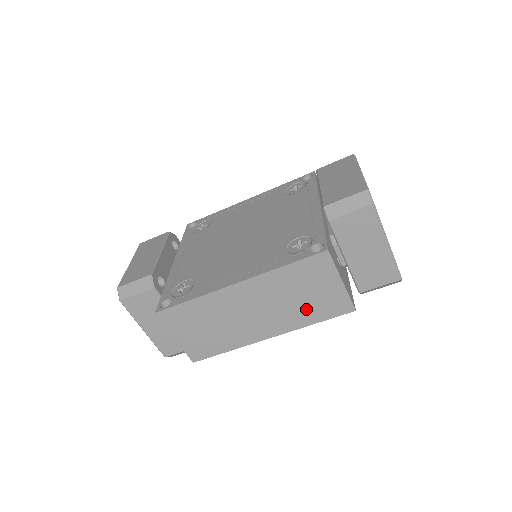
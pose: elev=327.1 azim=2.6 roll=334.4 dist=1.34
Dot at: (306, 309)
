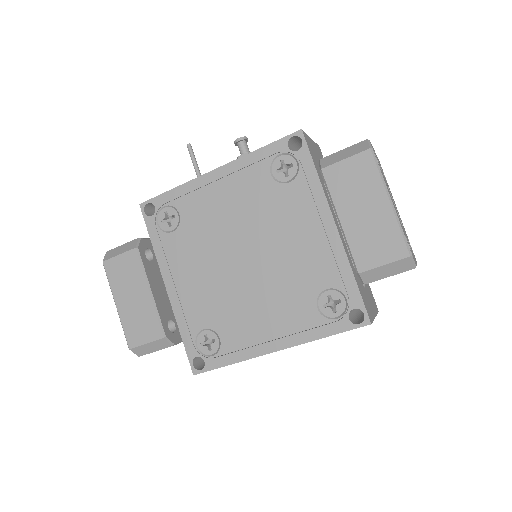
Dot at: occluded
